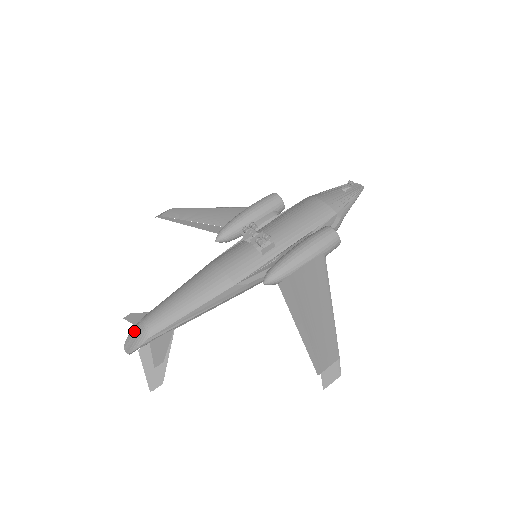
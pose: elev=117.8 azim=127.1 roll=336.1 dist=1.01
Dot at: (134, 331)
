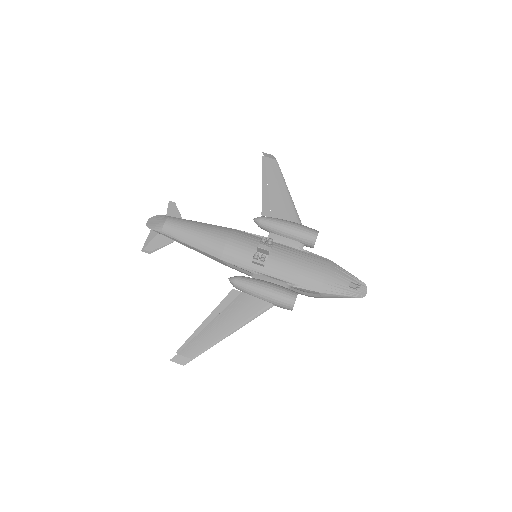
Dot at: (159, 218)
